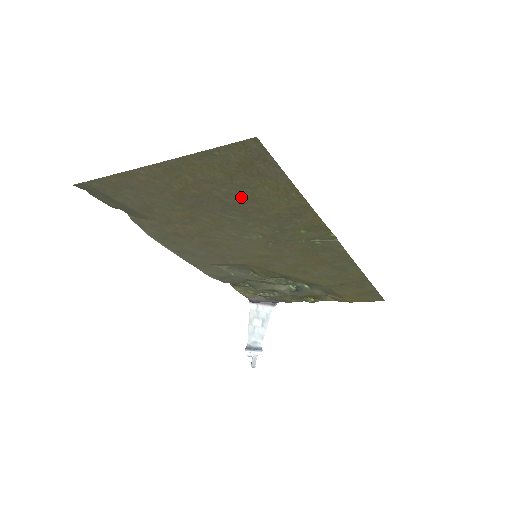
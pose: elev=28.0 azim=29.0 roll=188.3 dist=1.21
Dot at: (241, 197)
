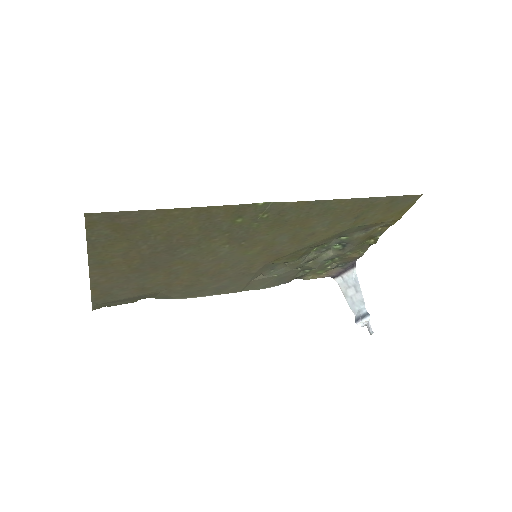
Dot at: (160, 241)
